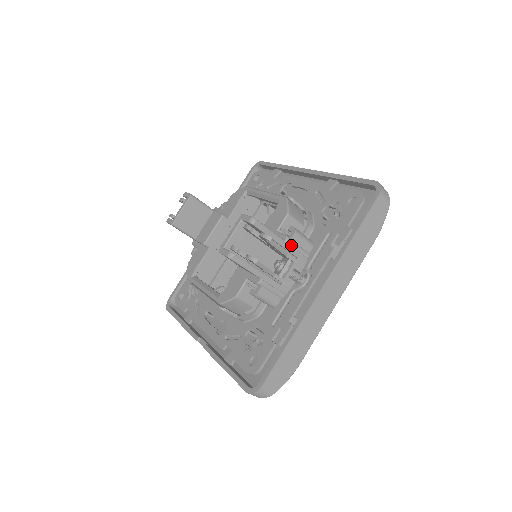
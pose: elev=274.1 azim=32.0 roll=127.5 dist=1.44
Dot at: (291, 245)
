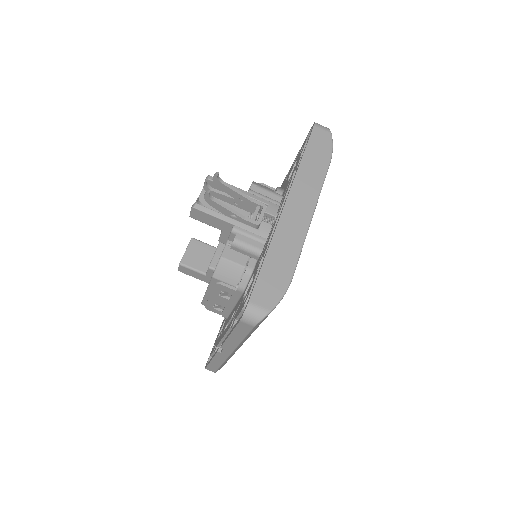
Dot at: (256, 195)
